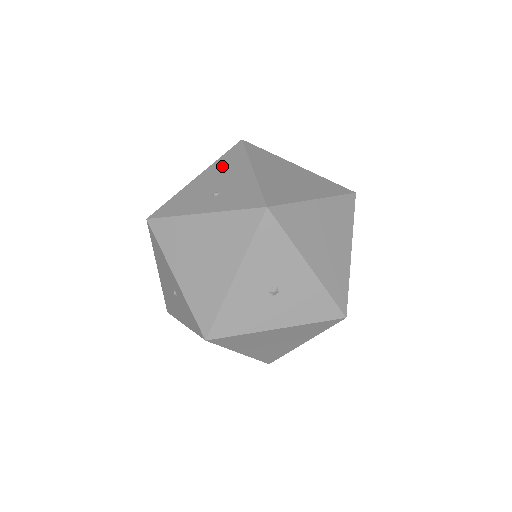
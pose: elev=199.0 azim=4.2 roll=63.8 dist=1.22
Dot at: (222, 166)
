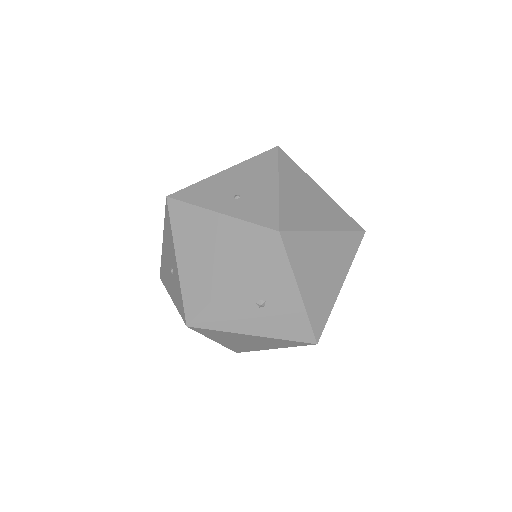
Dot at: (251, 168)
